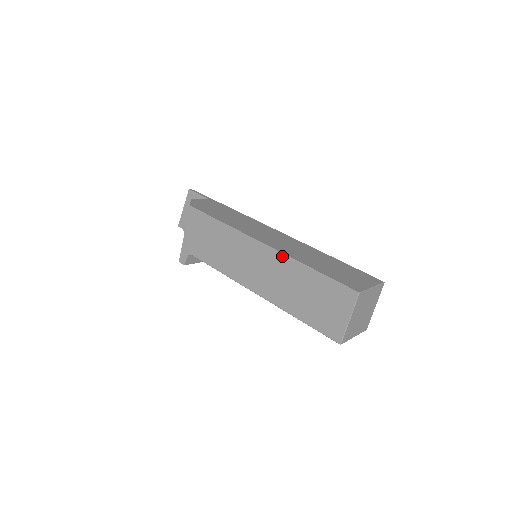
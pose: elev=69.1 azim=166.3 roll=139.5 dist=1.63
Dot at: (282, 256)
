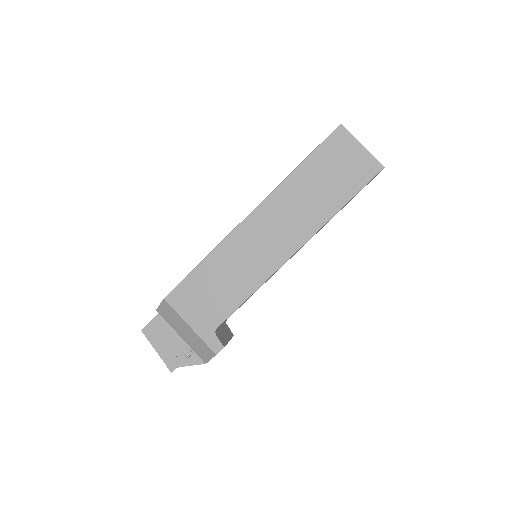
Dot at: (272, 195)
